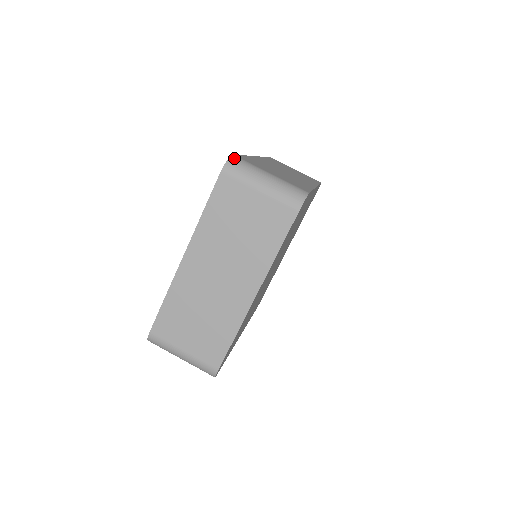
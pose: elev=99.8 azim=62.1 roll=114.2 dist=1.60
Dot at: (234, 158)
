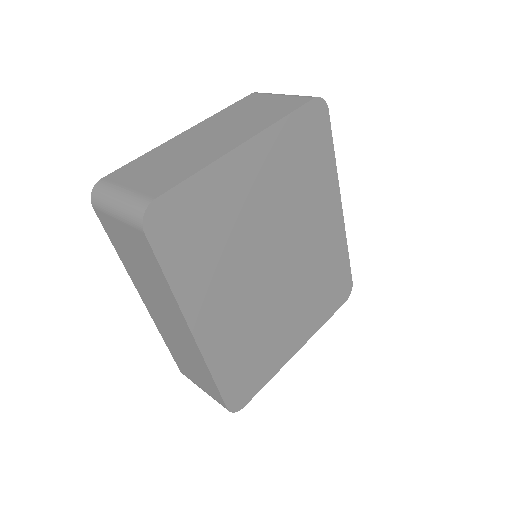
Dot at: occluded
